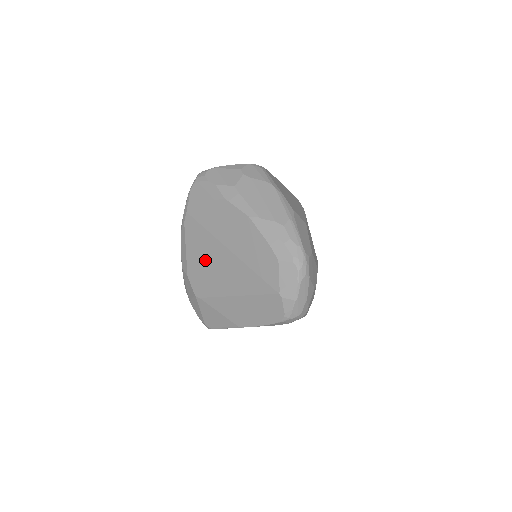
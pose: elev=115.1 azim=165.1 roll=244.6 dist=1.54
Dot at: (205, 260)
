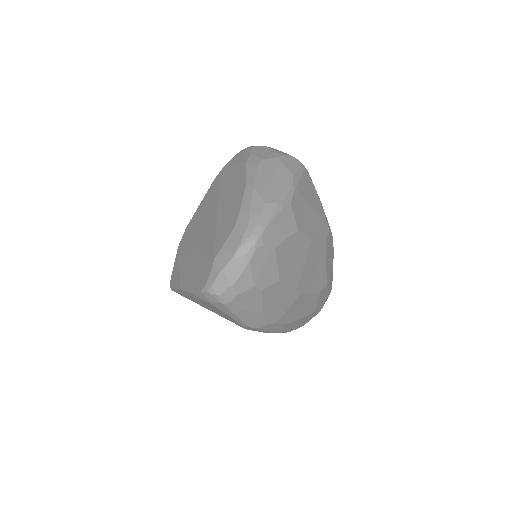
Dot at: (202, 215)
